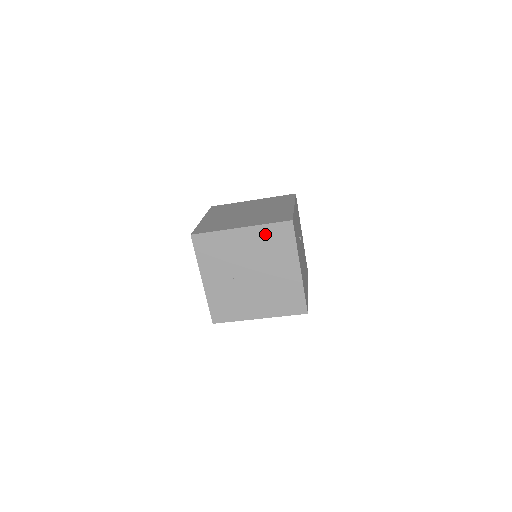
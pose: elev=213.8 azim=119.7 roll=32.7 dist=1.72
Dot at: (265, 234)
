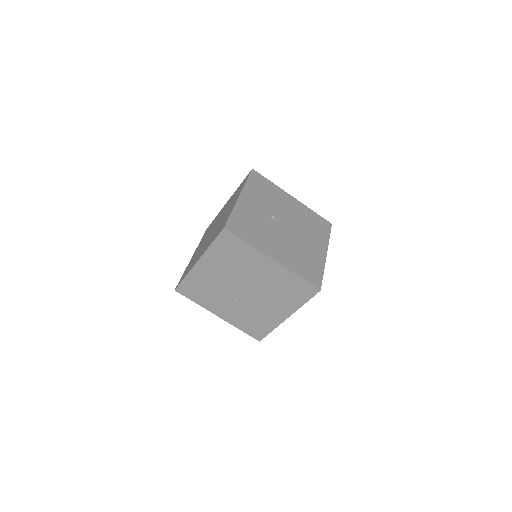
Dot at: (218, 253)
